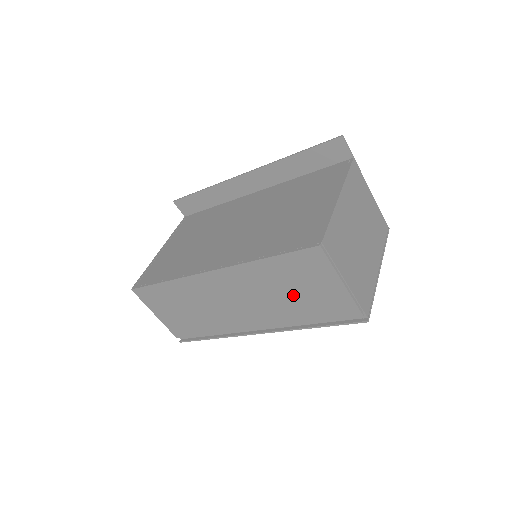
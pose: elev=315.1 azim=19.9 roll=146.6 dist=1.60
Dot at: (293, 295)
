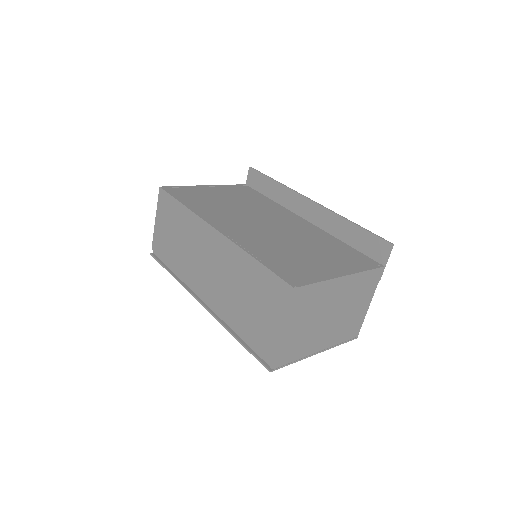
Dot at: (246, 301)
